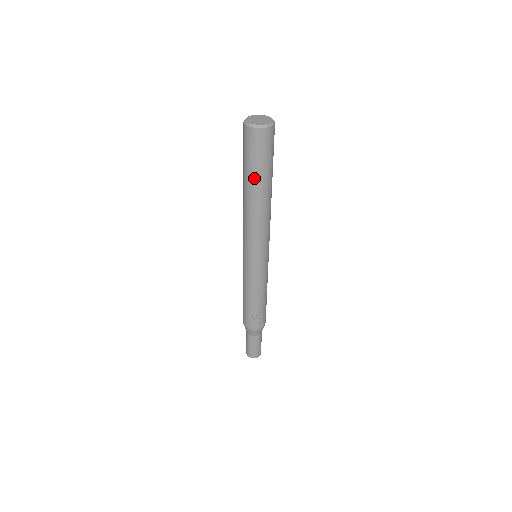
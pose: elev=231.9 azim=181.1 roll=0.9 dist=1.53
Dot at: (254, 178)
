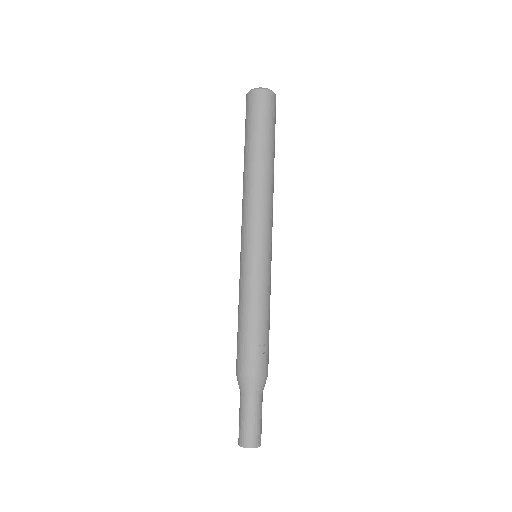
Dot at: (265, 141)
